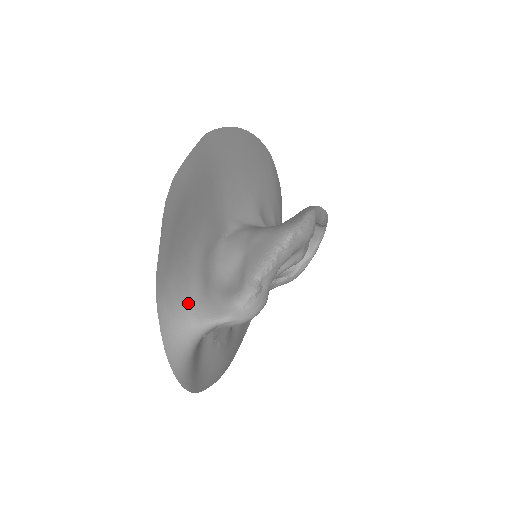
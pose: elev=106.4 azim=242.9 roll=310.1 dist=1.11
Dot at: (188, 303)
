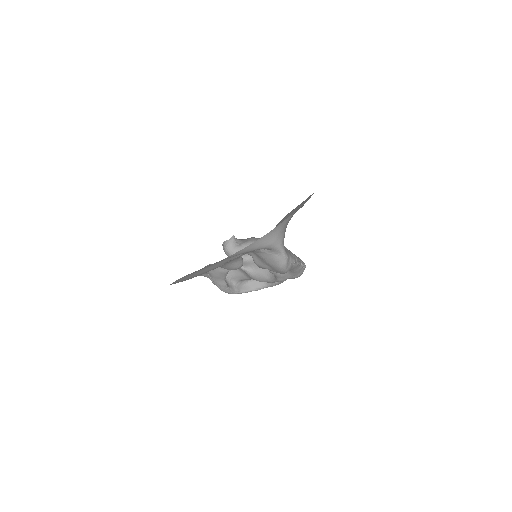
Dot at: (285, 230)
